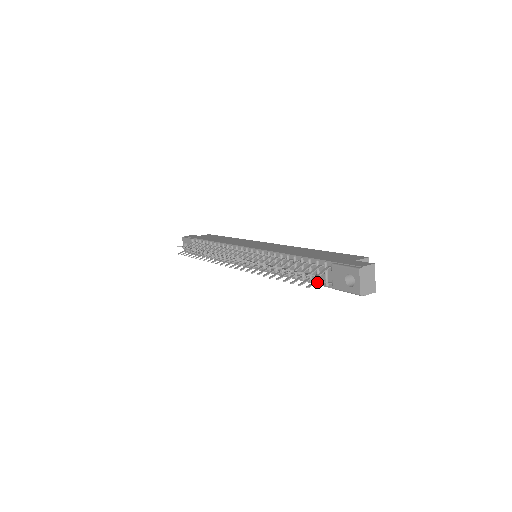
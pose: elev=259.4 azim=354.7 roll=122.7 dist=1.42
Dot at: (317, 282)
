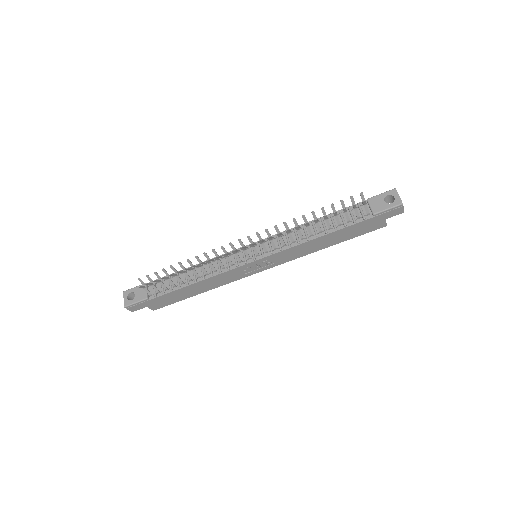
Dot at: (366, 203)
